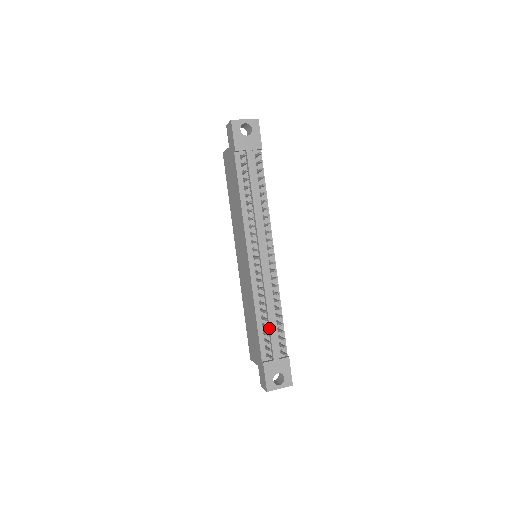
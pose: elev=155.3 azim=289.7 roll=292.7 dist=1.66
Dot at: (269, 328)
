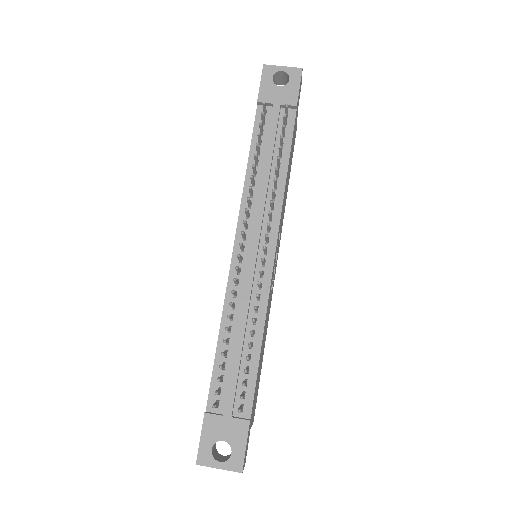
Dot at: (231, 360)
